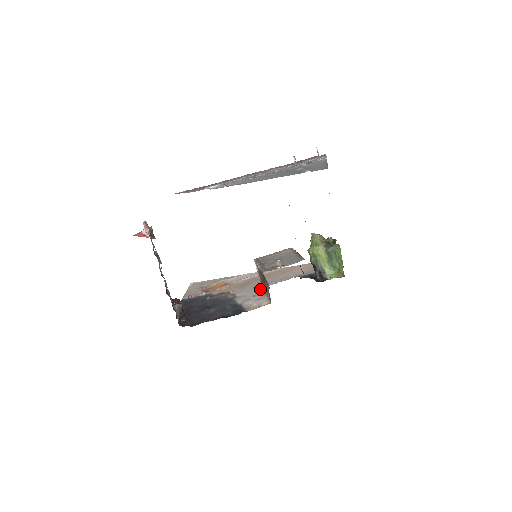
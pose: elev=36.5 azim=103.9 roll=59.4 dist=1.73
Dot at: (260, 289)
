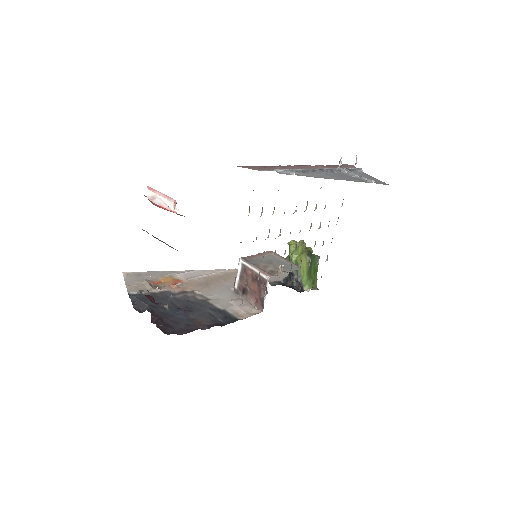
Dot at: (233, 292)
